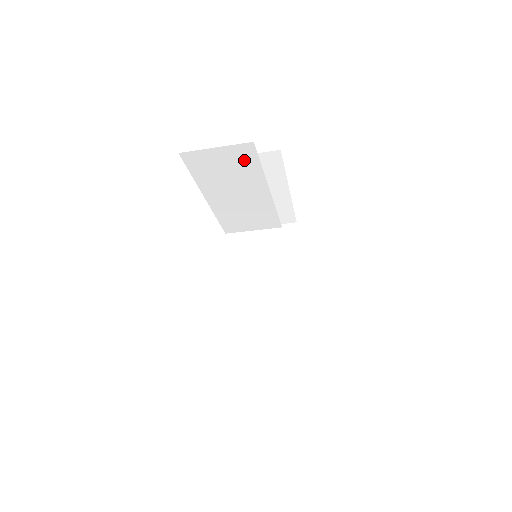
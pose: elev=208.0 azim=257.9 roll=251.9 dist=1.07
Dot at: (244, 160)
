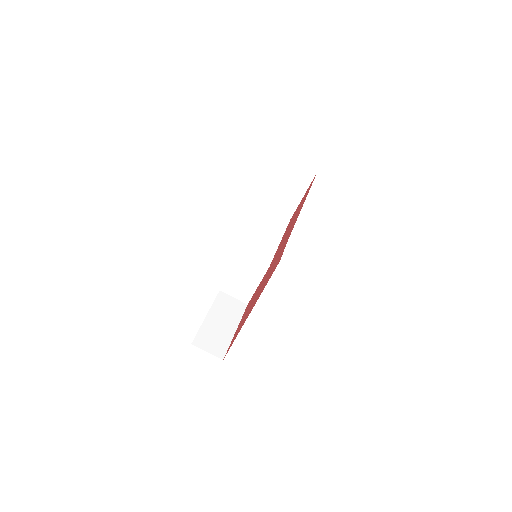
Dot at: (282, 223)
